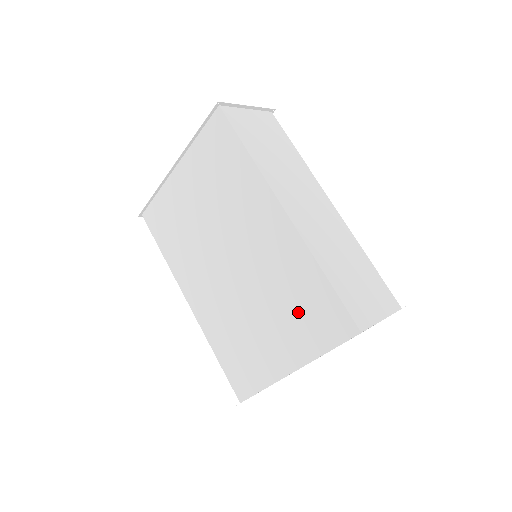
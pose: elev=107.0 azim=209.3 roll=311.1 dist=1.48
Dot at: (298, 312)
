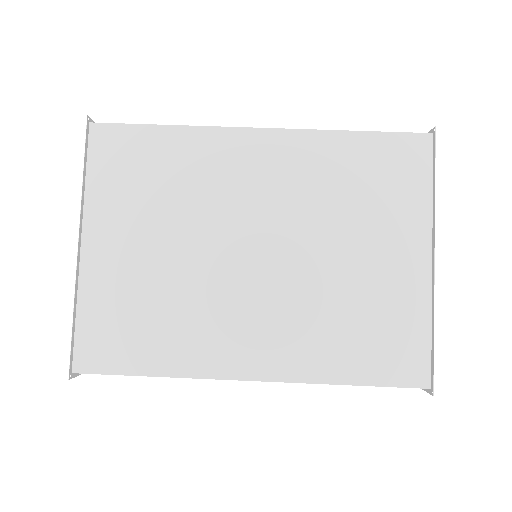
Dot at: (371, 195)
